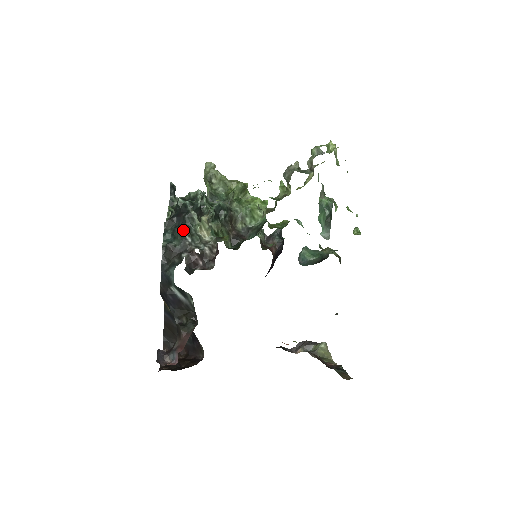
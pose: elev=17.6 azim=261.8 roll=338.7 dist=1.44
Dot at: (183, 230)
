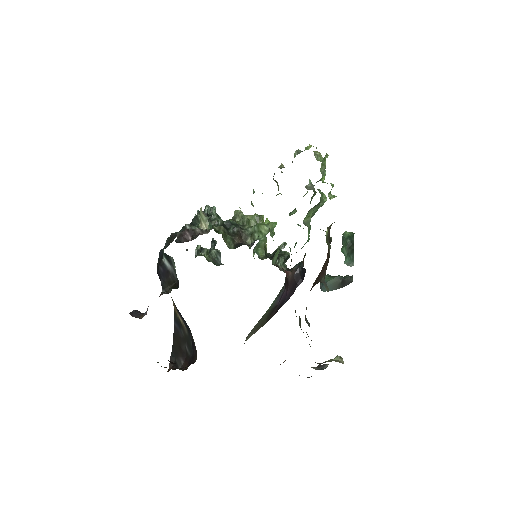
Dot at: occluded
